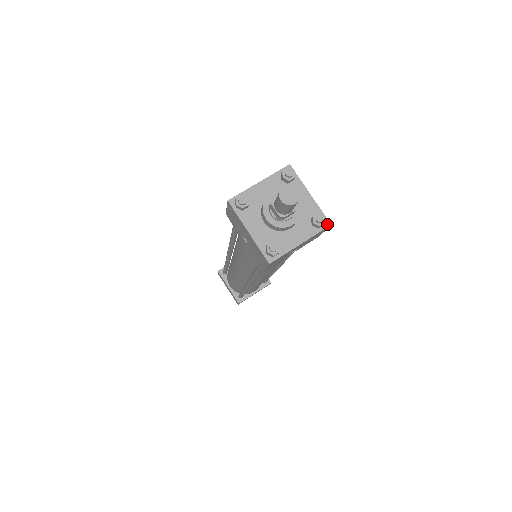
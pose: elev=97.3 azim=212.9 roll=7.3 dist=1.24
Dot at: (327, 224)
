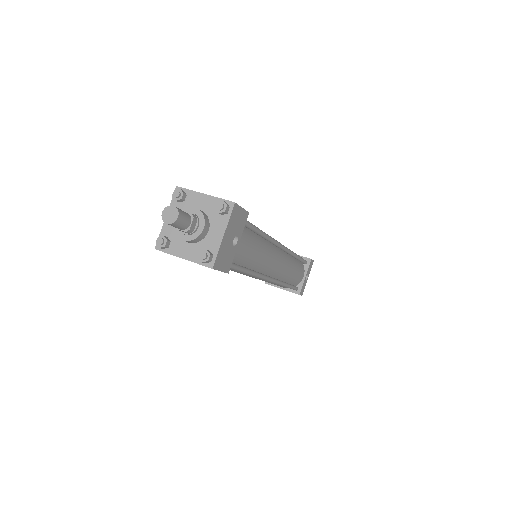
Dot at: (232, 204)
